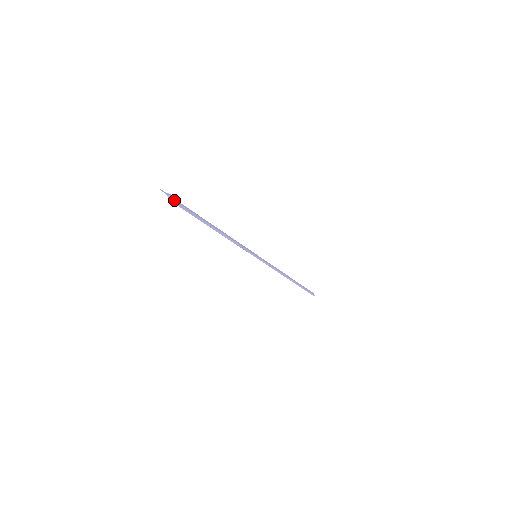
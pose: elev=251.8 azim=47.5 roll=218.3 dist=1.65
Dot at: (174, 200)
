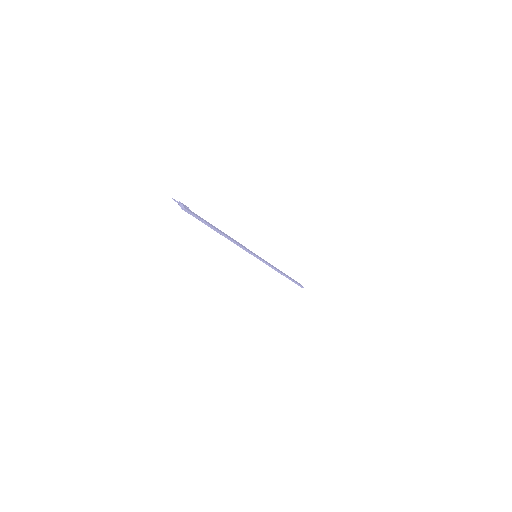
Dot at: (186, 208)
